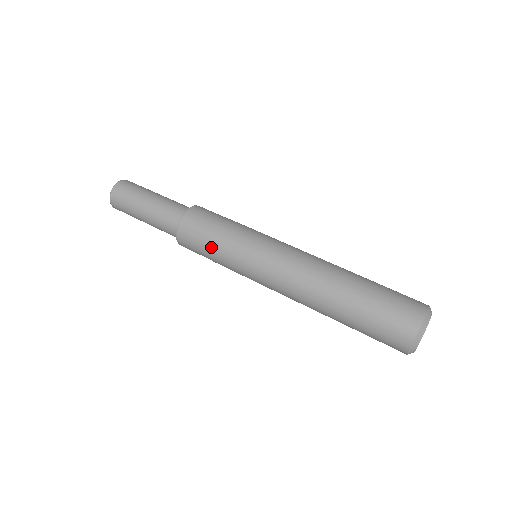
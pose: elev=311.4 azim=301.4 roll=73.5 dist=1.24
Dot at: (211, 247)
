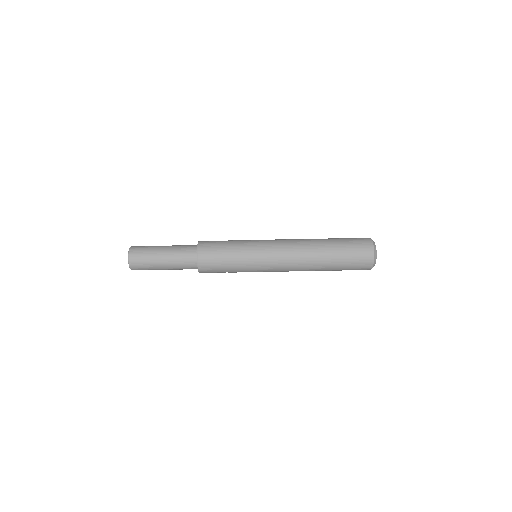
Dot at: (228, 260)
